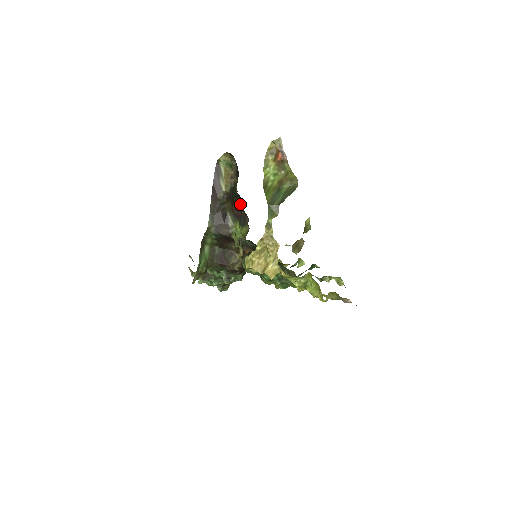
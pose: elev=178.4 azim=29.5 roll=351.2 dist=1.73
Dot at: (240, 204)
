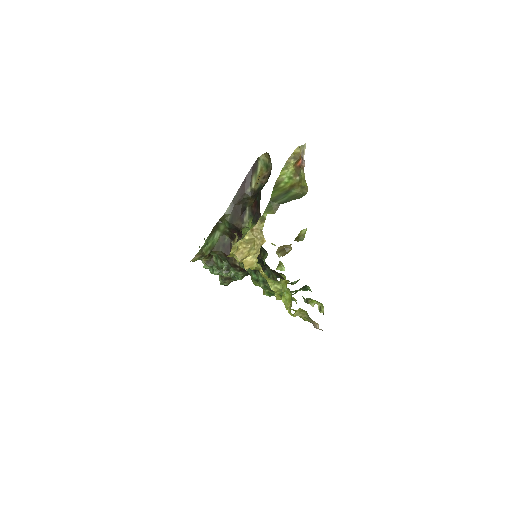
Dot at: (259, 202)
